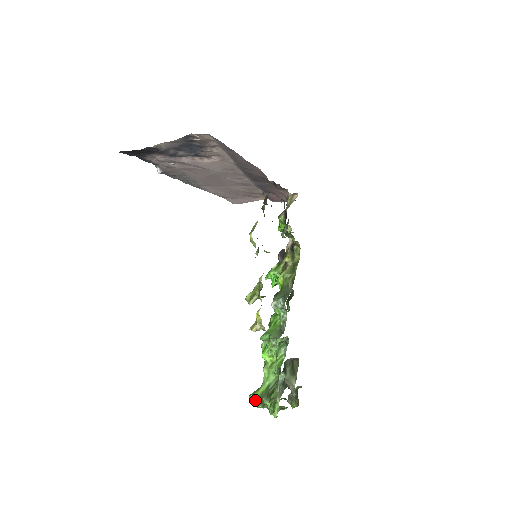
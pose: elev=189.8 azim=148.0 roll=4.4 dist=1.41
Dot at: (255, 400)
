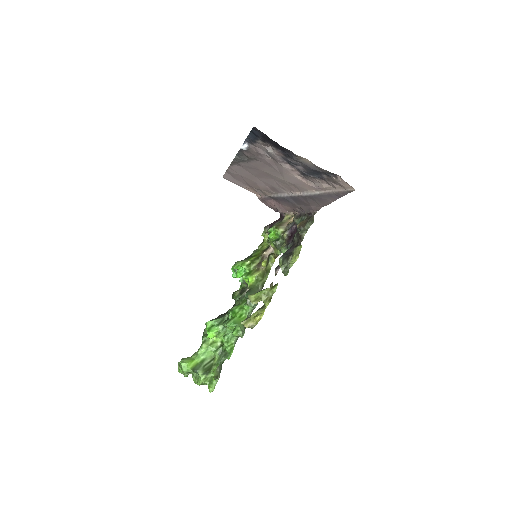
Dot at: (187, 368)
